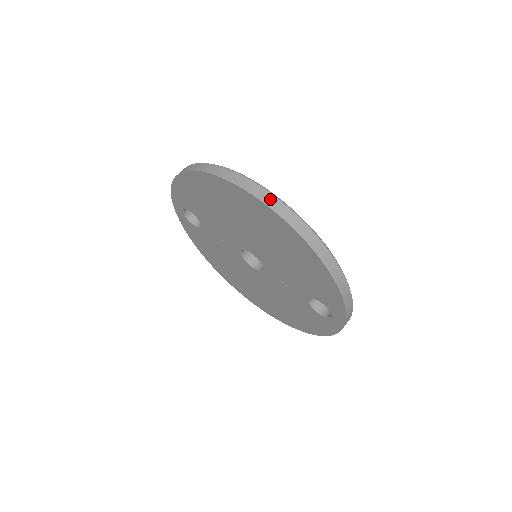
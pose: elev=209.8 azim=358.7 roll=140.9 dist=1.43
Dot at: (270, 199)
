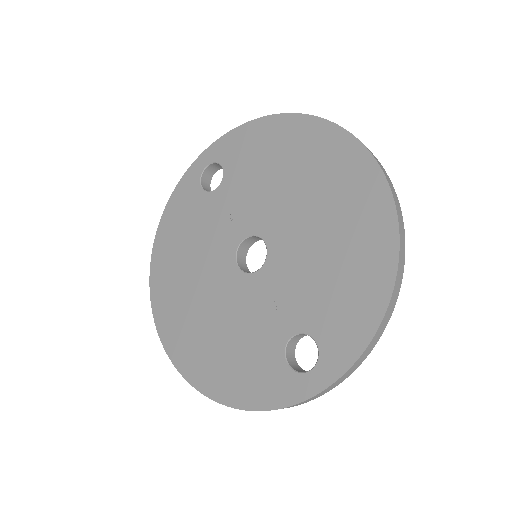
Dot at: (387, 176)
